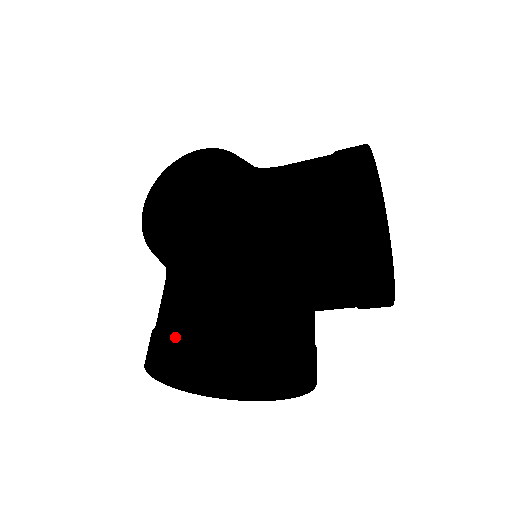
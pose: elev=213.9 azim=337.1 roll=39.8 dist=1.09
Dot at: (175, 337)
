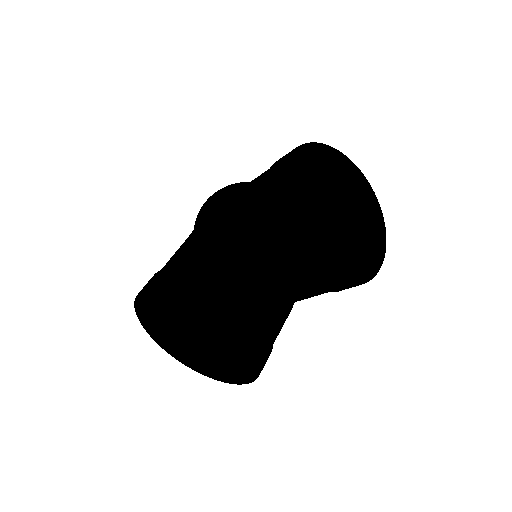
Dot at: (143, 287)
